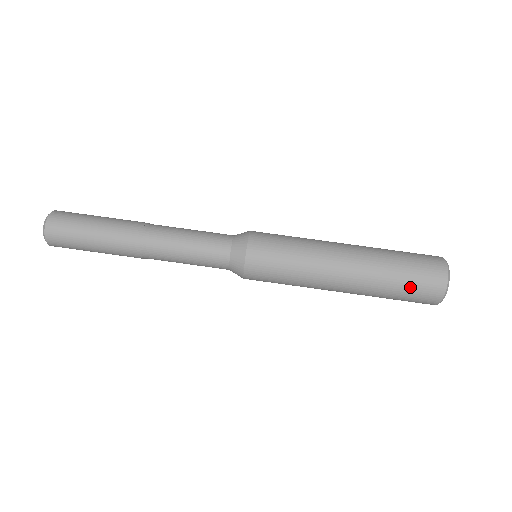
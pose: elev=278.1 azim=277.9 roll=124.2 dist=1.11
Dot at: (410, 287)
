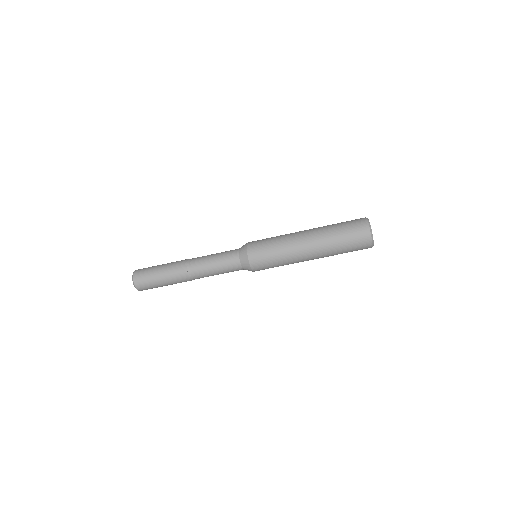
Dot at: occluded
